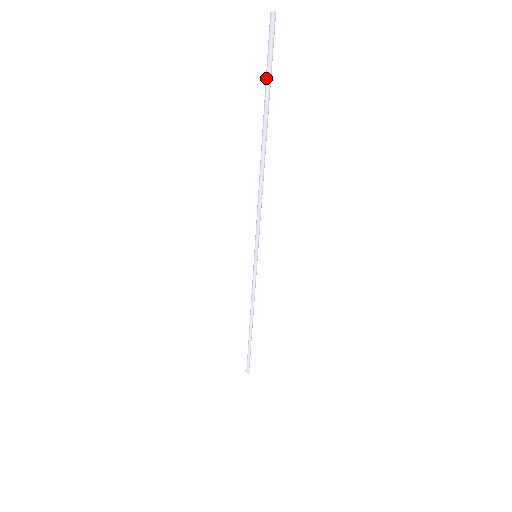
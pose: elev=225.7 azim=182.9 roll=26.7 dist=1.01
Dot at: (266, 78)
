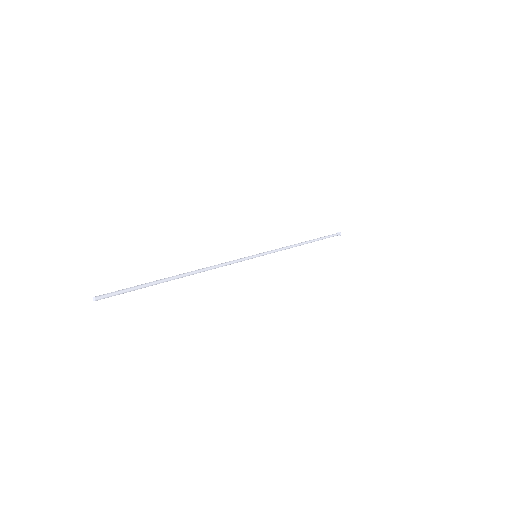
Dot at: (135, 287)
